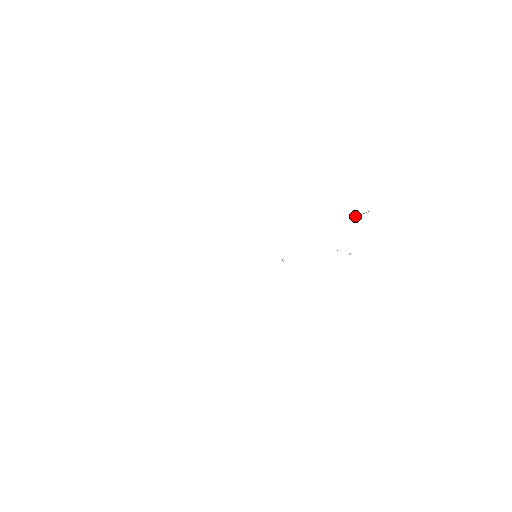
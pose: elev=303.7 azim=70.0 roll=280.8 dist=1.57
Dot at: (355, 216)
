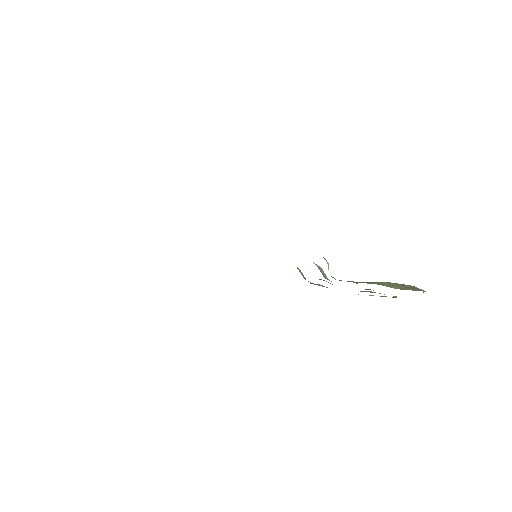
Dot at: (384, 283)
